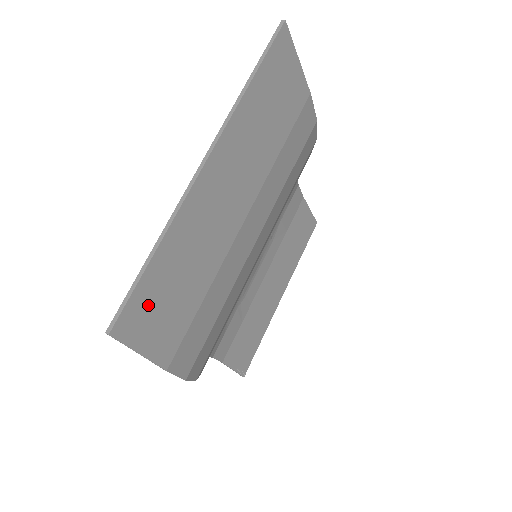
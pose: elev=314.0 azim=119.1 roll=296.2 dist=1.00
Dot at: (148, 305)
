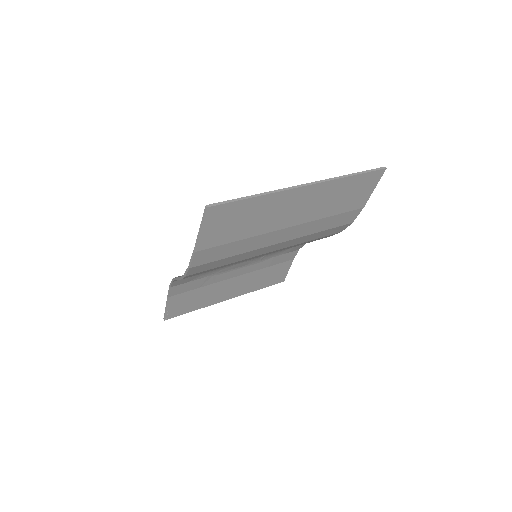
Dot at: (228, 214)
